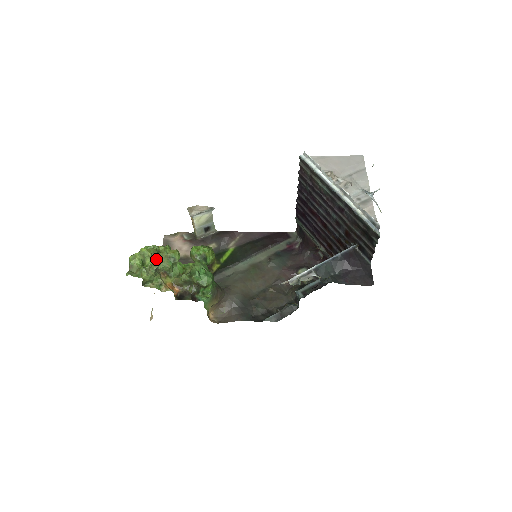
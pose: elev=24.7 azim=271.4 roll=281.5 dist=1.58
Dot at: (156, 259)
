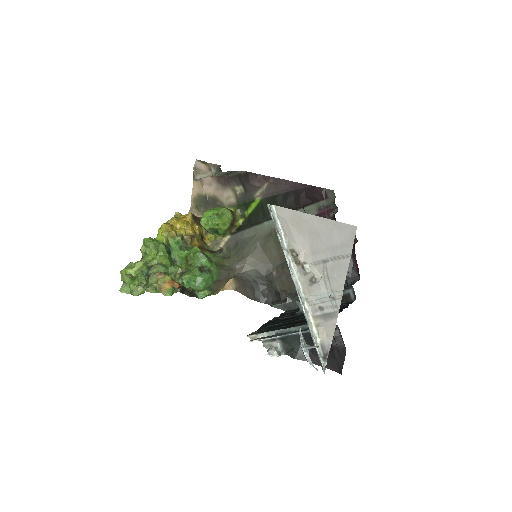
Dot at: (146, 270)
